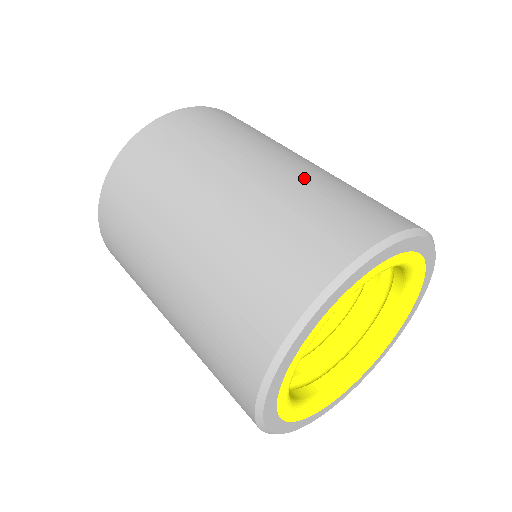
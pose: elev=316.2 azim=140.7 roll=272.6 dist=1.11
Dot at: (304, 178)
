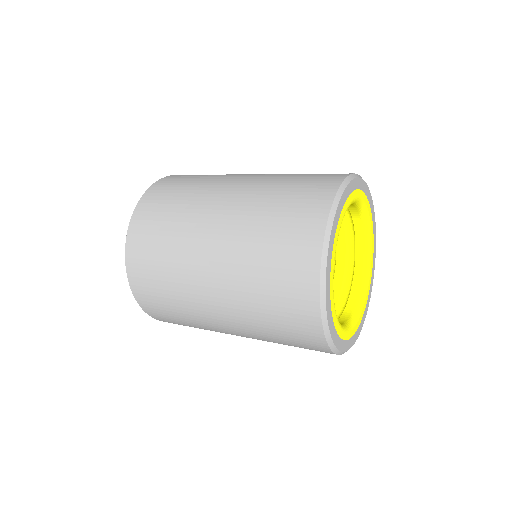
Dot at: (258, 195)
